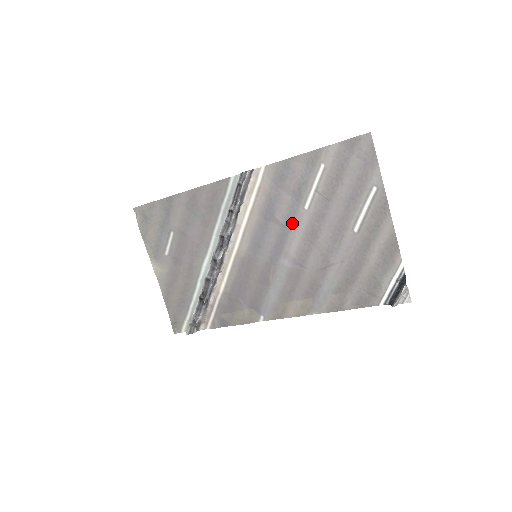
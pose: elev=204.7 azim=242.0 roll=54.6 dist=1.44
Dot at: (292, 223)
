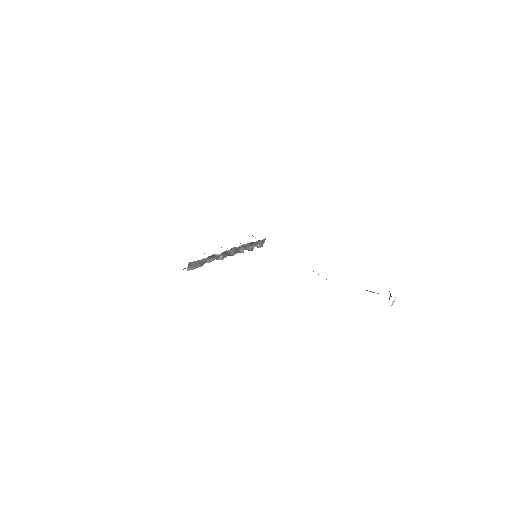
Dot at: occluded
